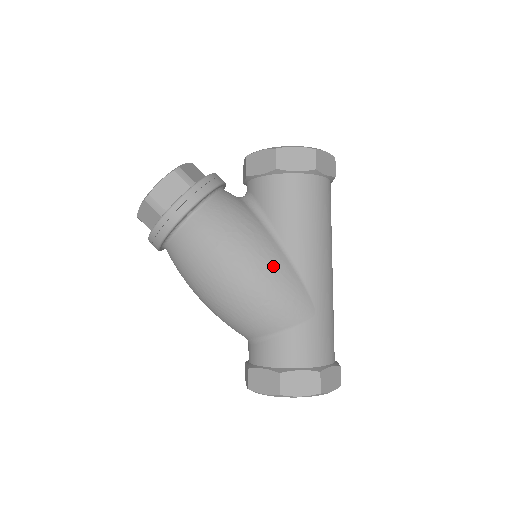
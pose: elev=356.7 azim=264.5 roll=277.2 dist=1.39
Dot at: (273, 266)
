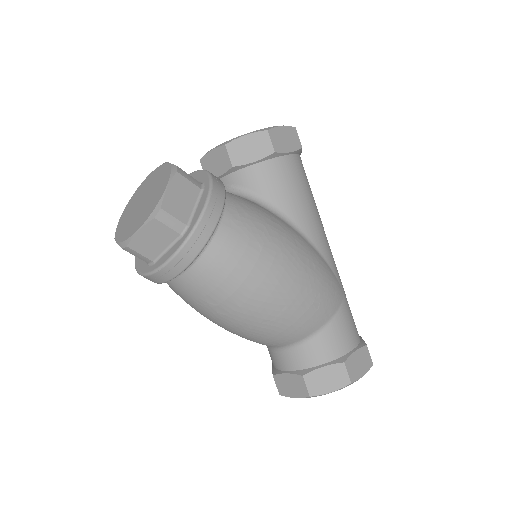
Dot at: (310, 256)
